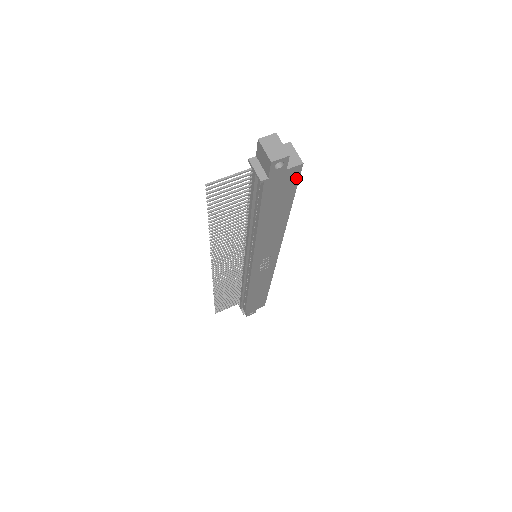
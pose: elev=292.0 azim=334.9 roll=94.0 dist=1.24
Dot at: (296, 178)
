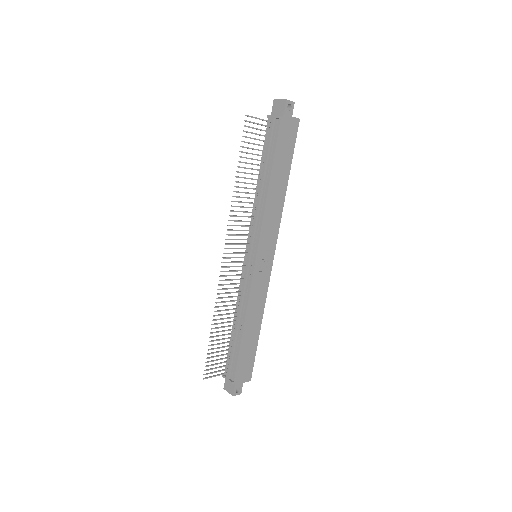
Dot at: (295, 133)
